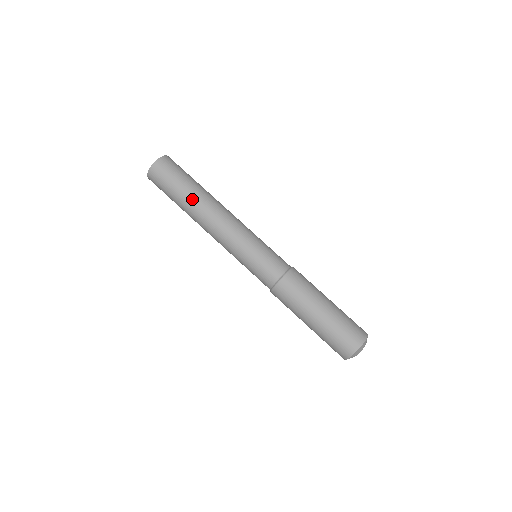
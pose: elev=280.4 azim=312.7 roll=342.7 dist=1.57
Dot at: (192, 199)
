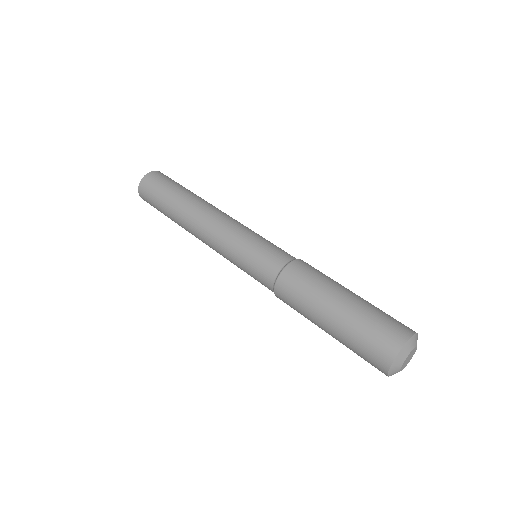
Dot at: (181, 201)
